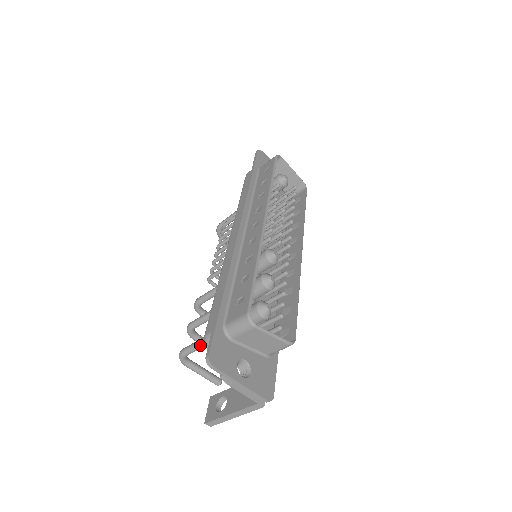
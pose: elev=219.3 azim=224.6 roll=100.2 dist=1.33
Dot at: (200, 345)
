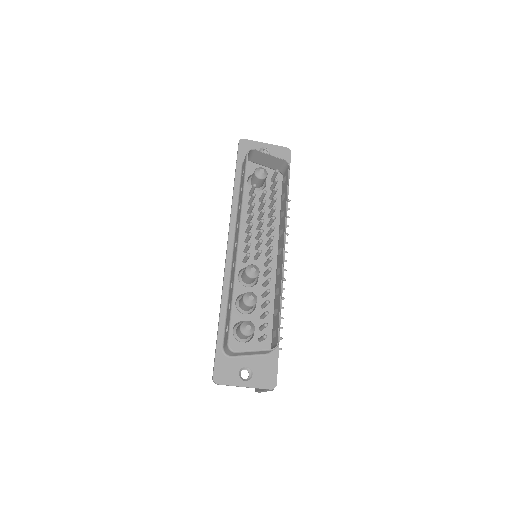
Dot at: occluded
